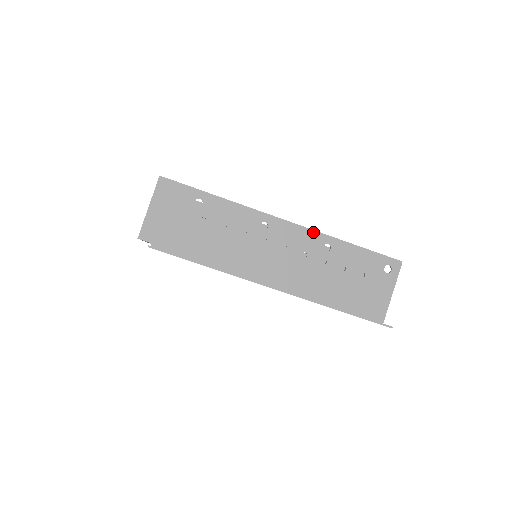
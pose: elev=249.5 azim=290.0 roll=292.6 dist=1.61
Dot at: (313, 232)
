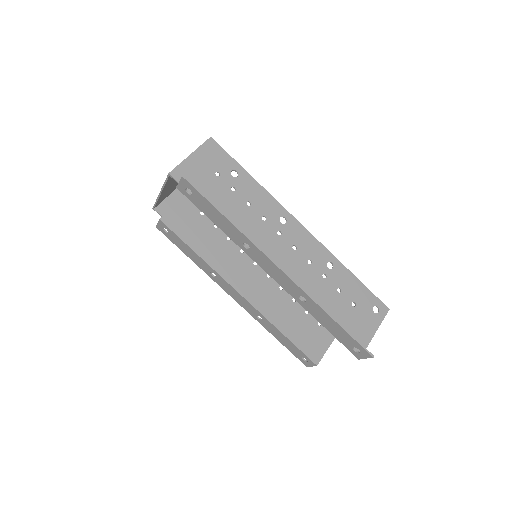
Dot at: (322, 246)
